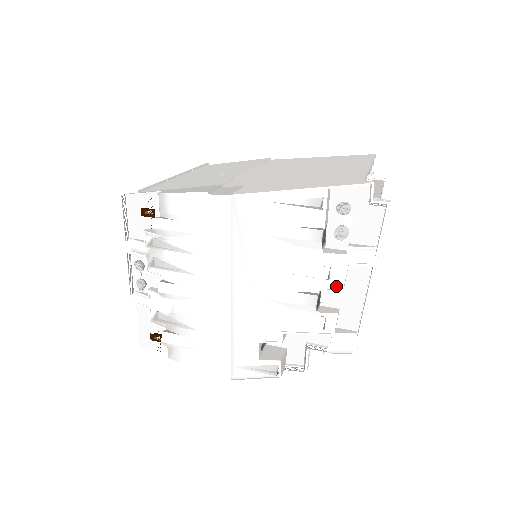
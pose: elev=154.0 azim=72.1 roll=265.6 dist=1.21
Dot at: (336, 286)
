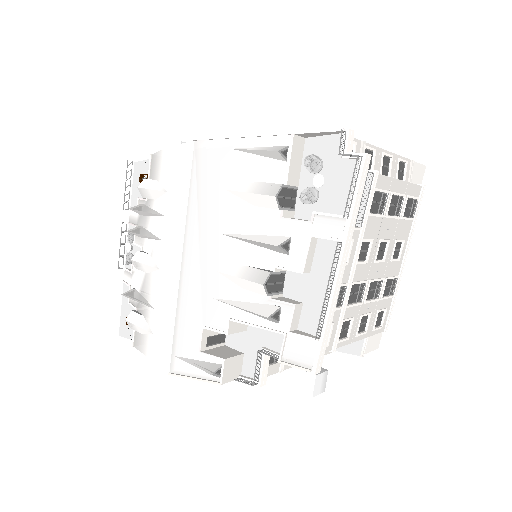
Dot at: (296, 265)
